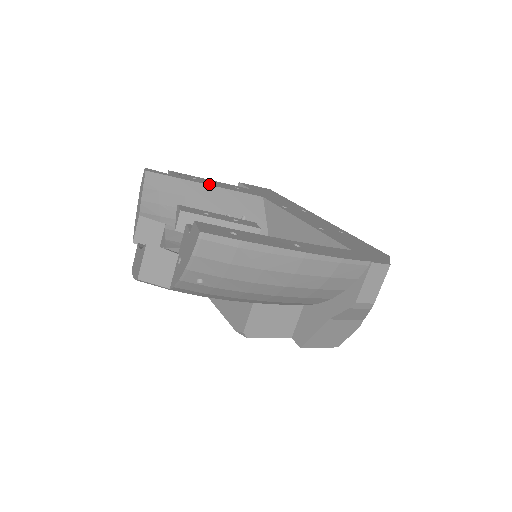
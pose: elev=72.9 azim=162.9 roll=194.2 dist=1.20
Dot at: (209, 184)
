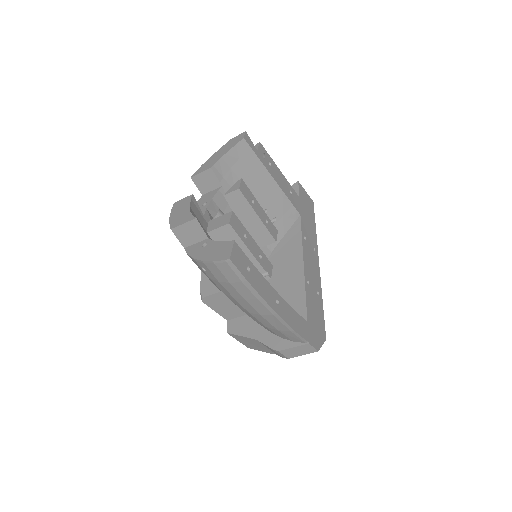
Dot at: (275, 179)
